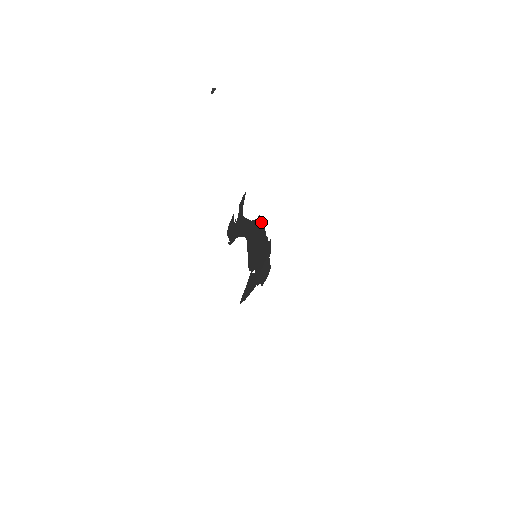
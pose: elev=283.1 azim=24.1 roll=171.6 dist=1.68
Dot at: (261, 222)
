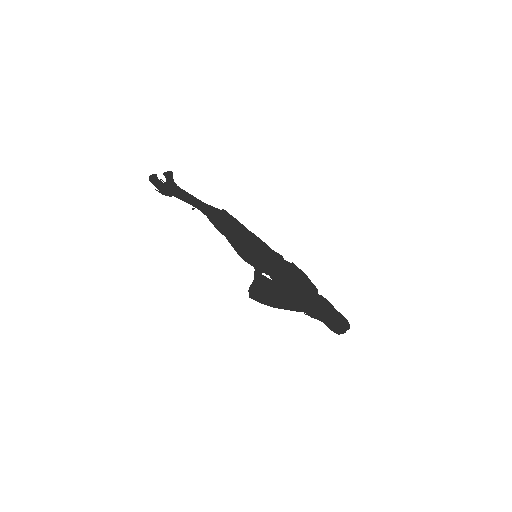
Dot at: (237, 222)
